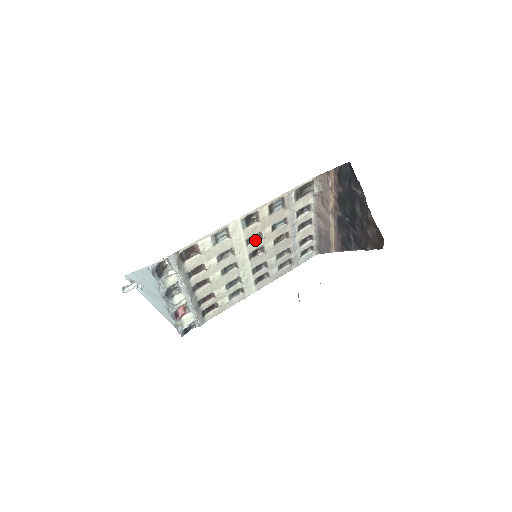
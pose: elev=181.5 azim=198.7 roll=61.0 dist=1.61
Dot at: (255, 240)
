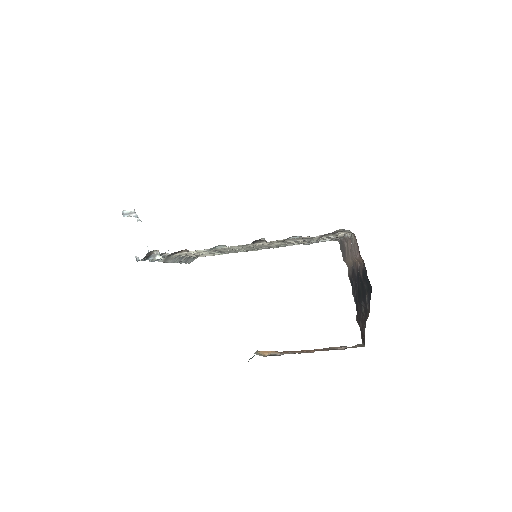
Dot at: occluded
